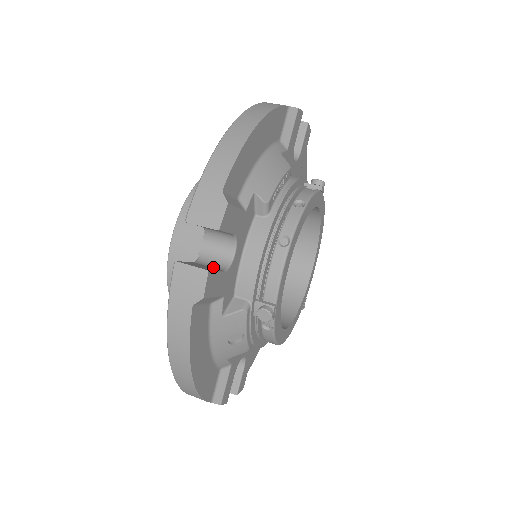
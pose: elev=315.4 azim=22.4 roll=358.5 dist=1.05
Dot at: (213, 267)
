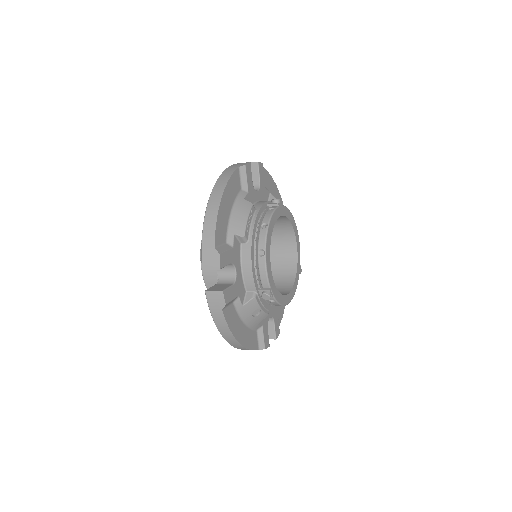
Dot at: (227, 284)
